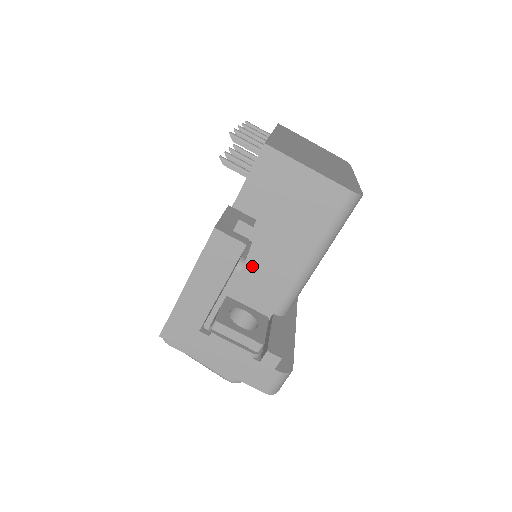
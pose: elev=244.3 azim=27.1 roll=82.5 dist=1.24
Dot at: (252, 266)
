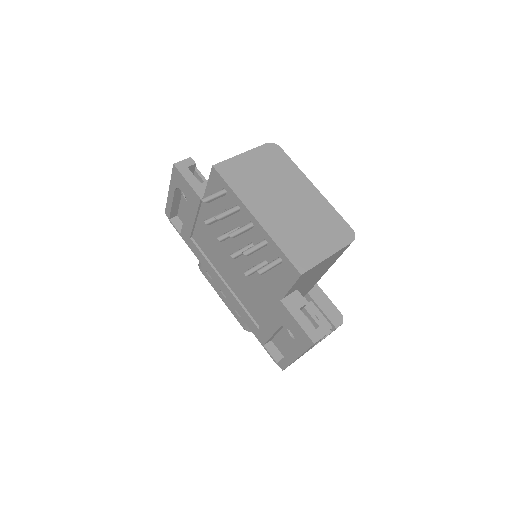
Dot at: occluded
